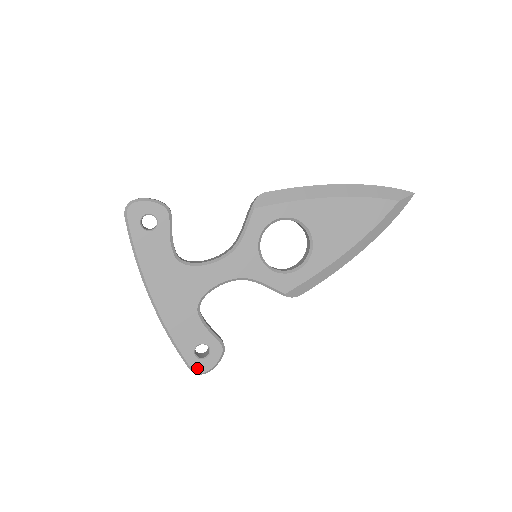
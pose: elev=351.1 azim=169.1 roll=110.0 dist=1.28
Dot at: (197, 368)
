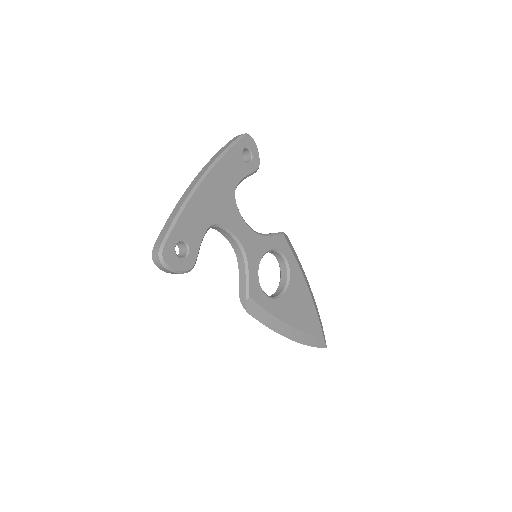
Dot at: (166, 253)
